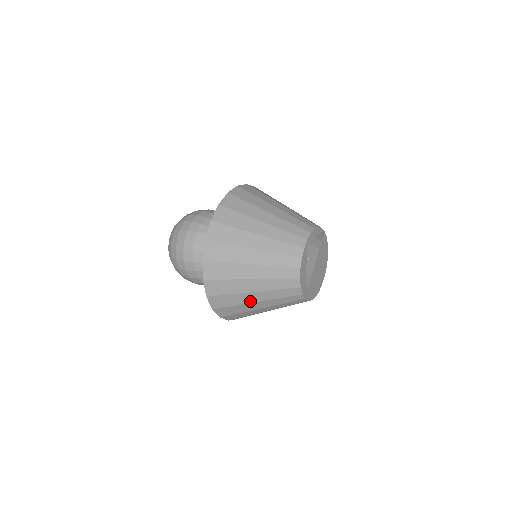
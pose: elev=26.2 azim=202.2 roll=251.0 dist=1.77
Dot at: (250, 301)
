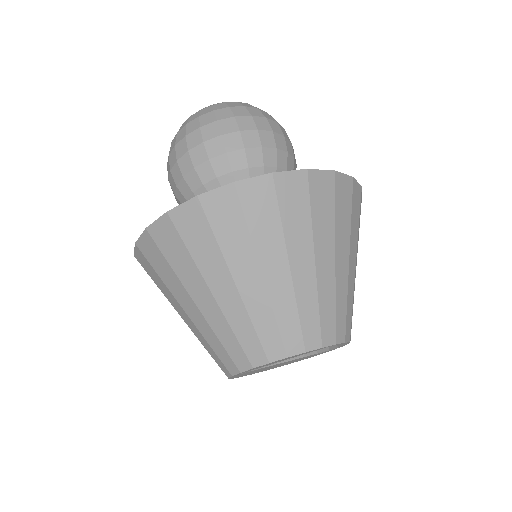
Dot at: (191, 290)
